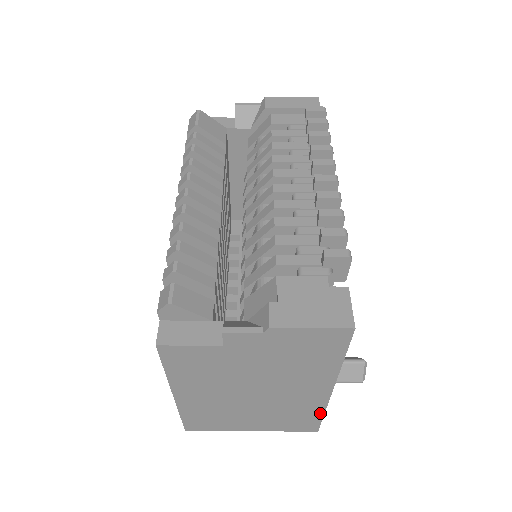
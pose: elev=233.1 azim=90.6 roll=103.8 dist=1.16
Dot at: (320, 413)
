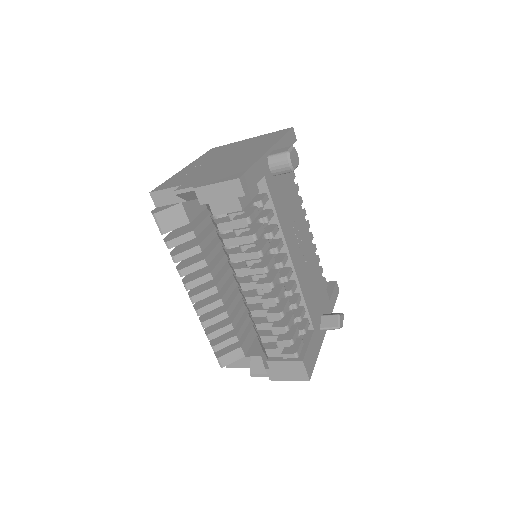
Dot at: occluded
